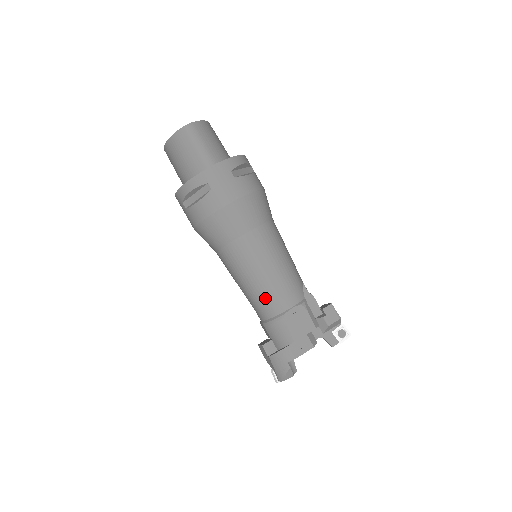
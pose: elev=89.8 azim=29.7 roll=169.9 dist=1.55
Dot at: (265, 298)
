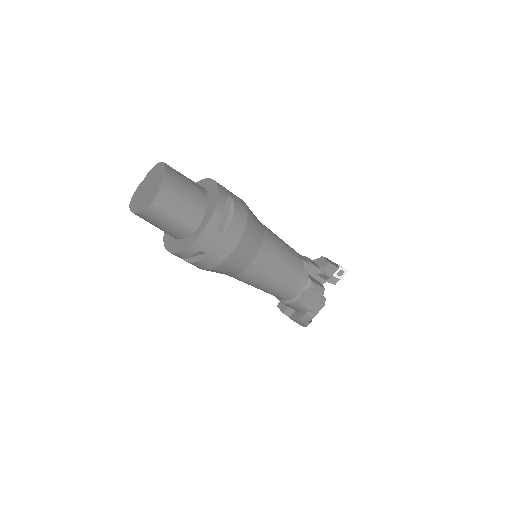
Dot at: (278, 293)
